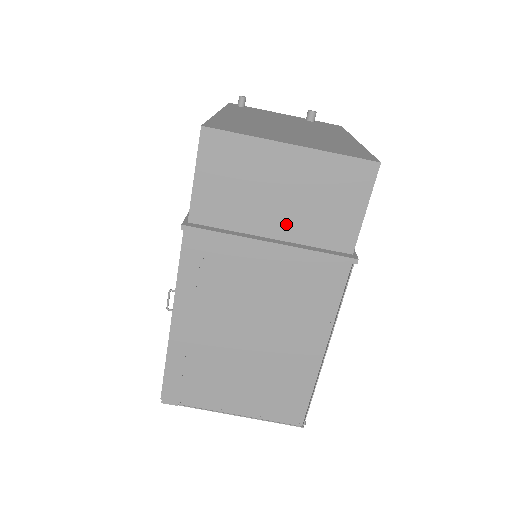
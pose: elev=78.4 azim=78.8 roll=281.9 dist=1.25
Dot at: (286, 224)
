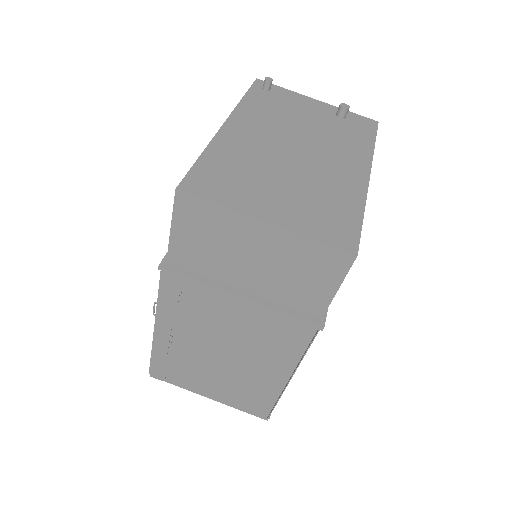
Dot at: (258, 283)
